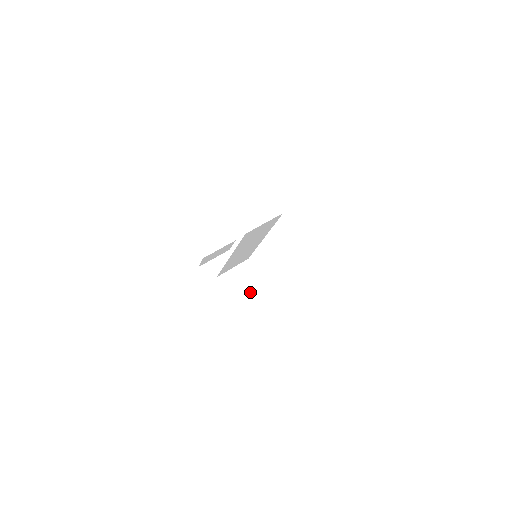
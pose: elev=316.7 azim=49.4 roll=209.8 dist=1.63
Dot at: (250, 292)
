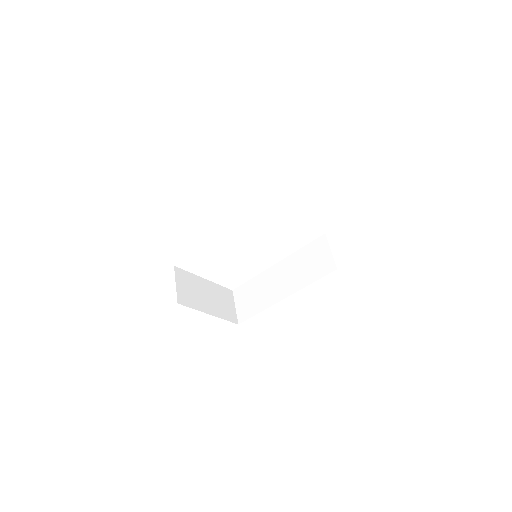
Dot at: (212, 289)
